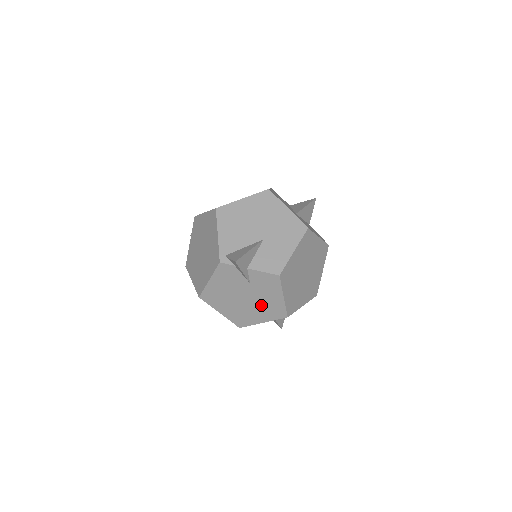
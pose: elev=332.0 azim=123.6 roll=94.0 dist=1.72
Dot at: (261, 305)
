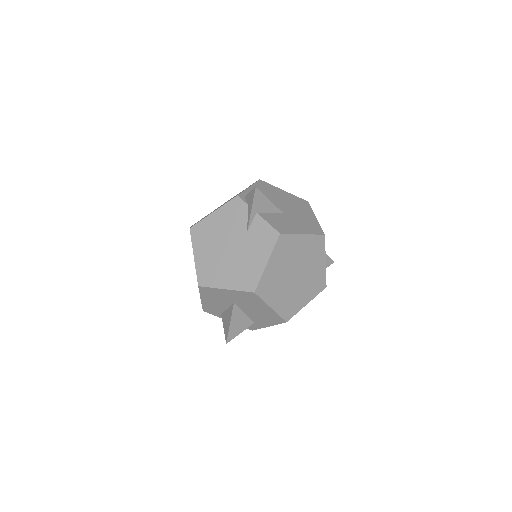
Dot at: (239, 264)
